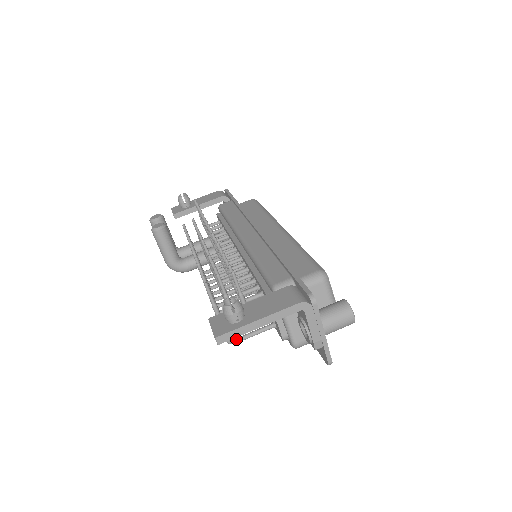
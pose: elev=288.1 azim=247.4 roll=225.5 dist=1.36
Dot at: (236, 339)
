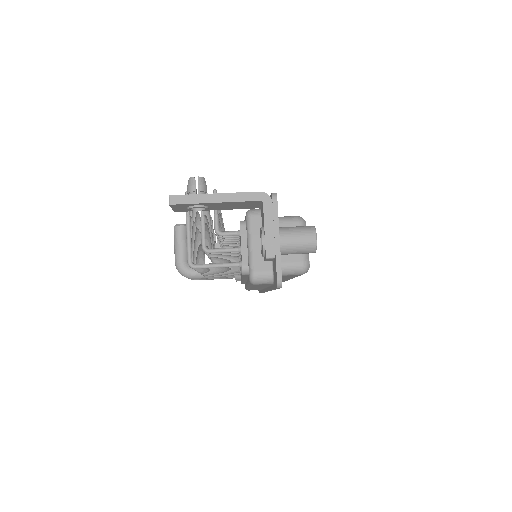
Dot at: (198, 264)
